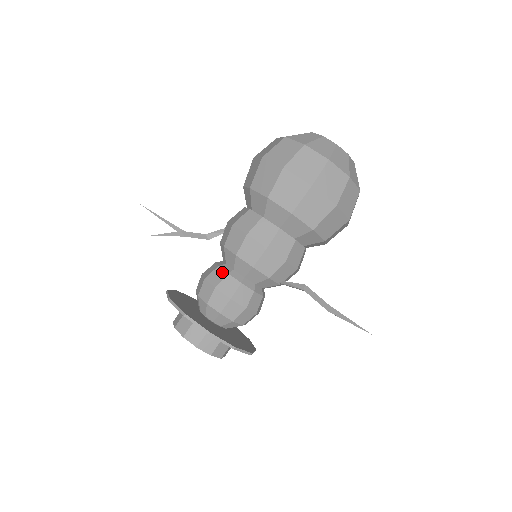
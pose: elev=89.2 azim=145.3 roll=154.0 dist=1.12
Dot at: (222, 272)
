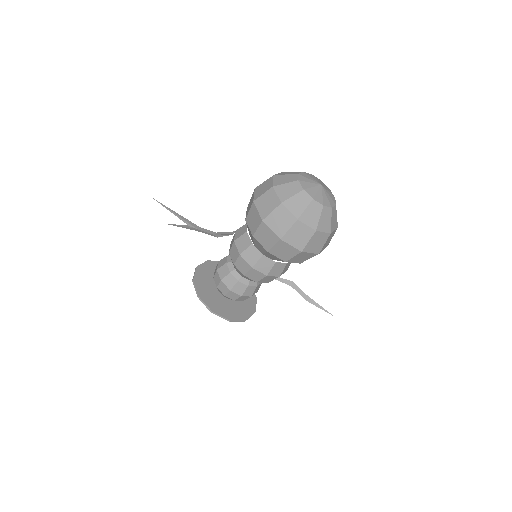
Dot at: (234, 279)
